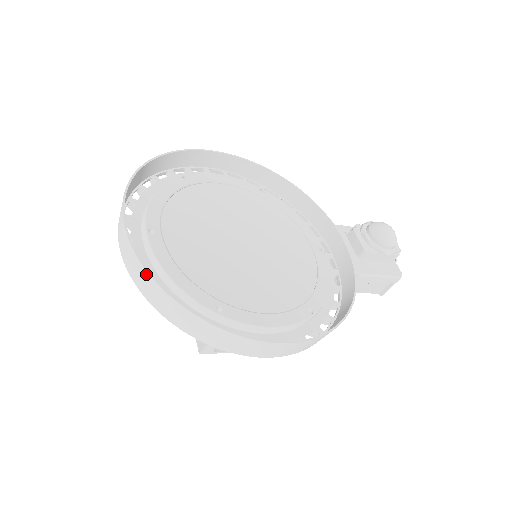
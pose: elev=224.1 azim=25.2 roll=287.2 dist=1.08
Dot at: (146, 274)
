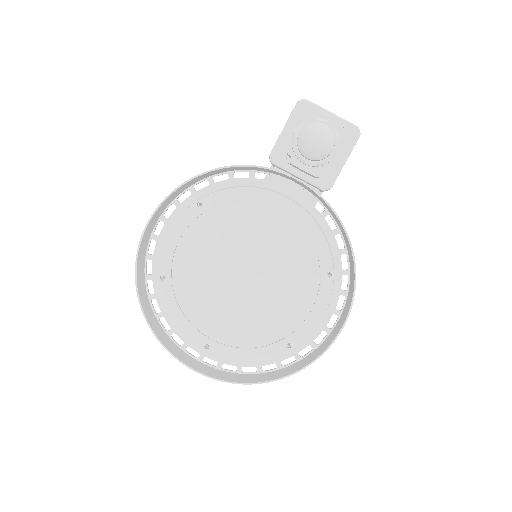
Dot at: (242, 383)
